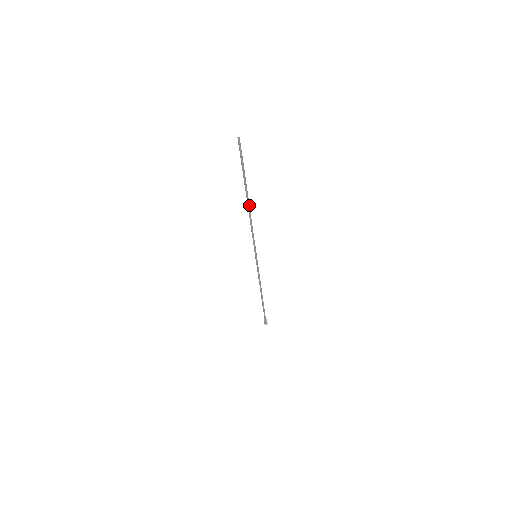
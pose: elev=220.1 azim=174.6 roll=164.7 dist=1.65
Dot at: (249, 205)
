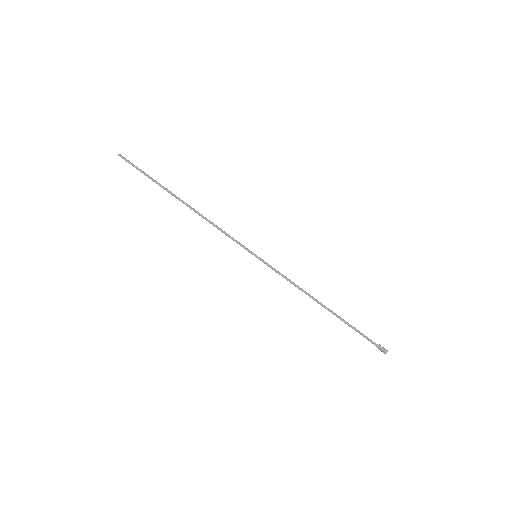
Dot at: (187, 205)
